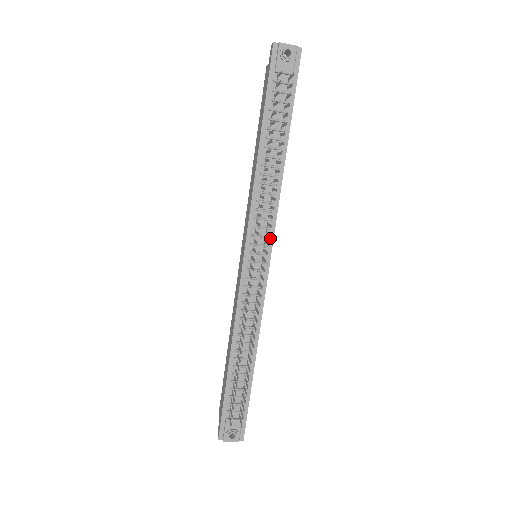
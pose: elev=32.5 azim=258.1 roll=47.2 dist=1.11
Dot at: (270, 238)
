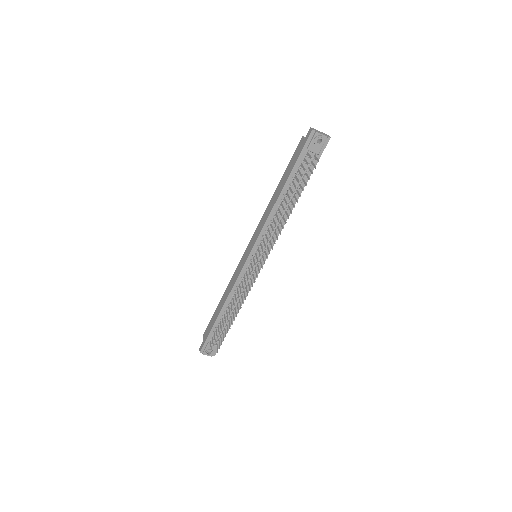
Dot at: (269, 249)
